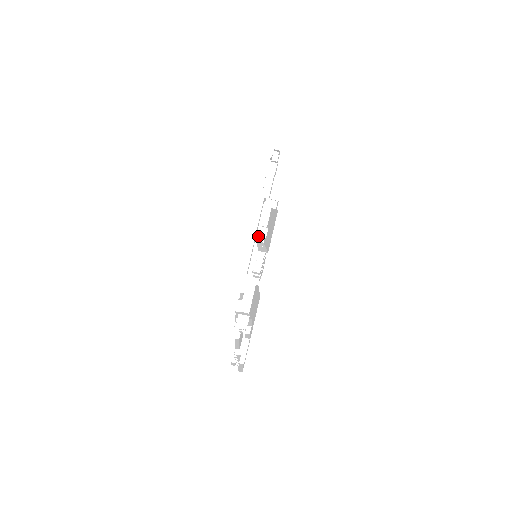
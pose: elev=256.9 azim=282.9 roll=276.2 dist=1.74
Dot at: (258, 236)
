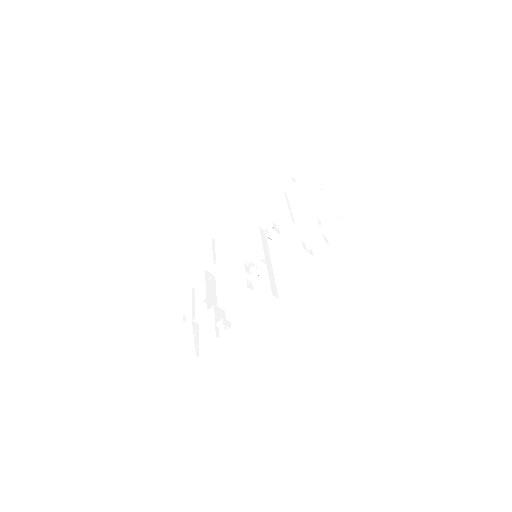
Dot at: (267, 237)
